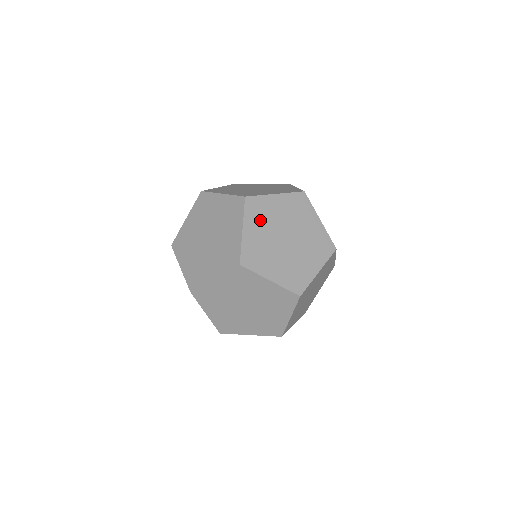
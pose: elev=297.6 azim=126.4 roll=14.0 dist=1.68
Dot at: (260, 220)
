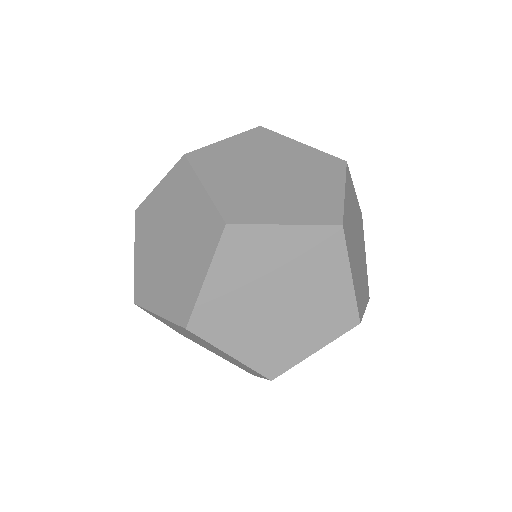
Dot at: (242, 266)
